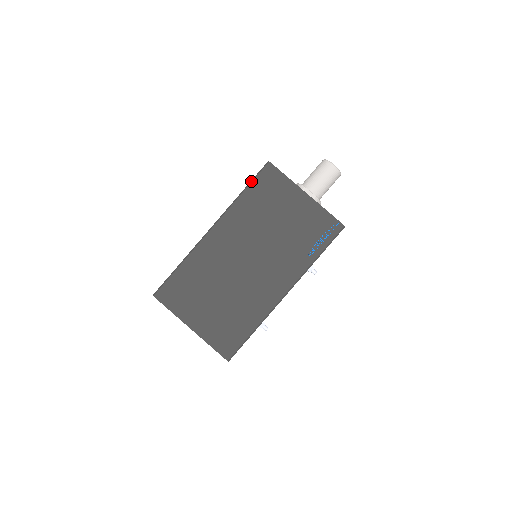
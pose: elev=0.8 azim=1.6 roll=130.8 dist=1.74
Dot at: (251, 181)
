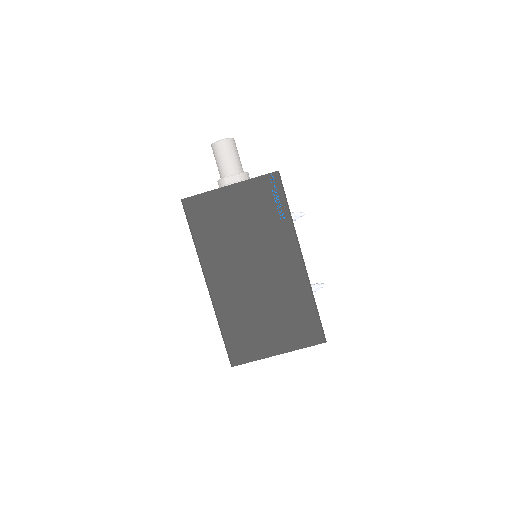
Dot at: occluded
